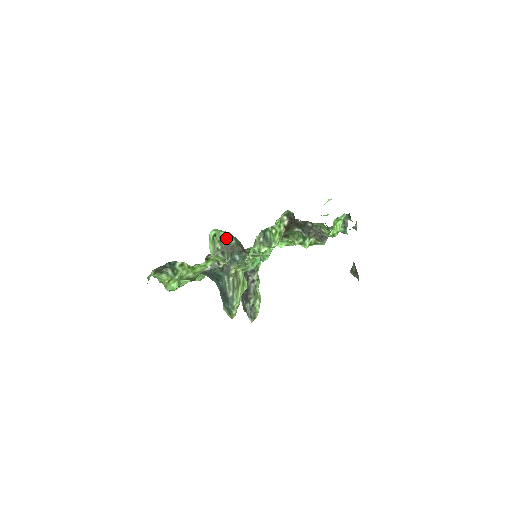
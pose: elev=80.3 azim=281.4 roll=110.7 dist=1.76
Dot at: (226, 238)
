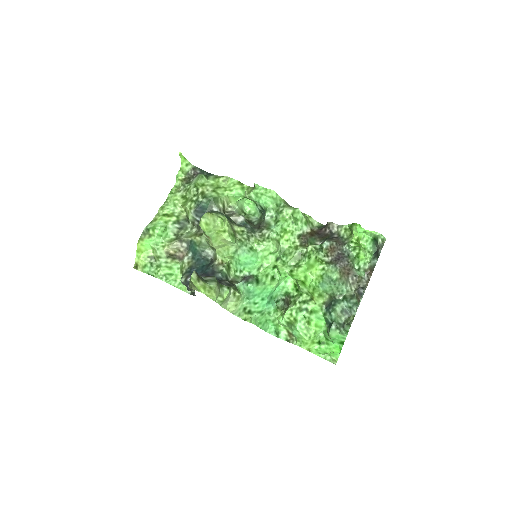
Dot at: (251, 221)
